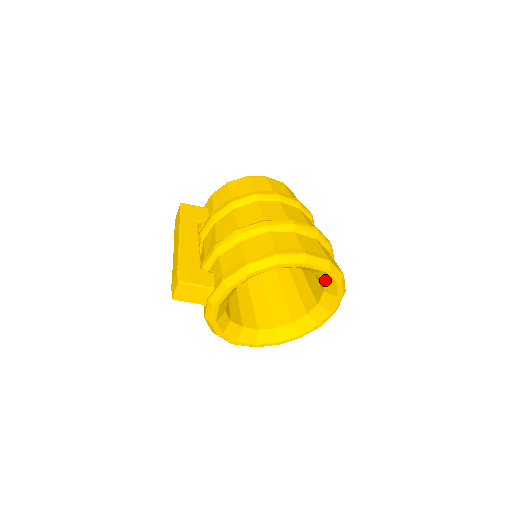
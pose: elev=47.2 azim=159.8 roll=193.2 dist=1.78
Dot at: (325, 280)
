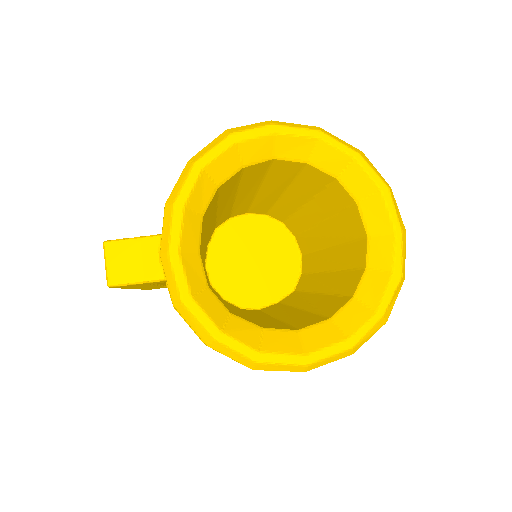
Dot at: (339, 171)
